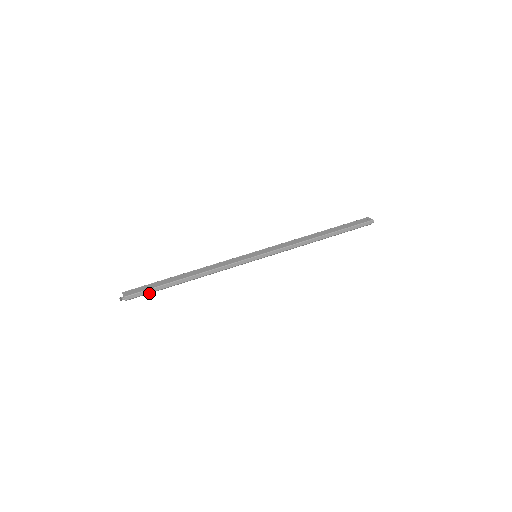
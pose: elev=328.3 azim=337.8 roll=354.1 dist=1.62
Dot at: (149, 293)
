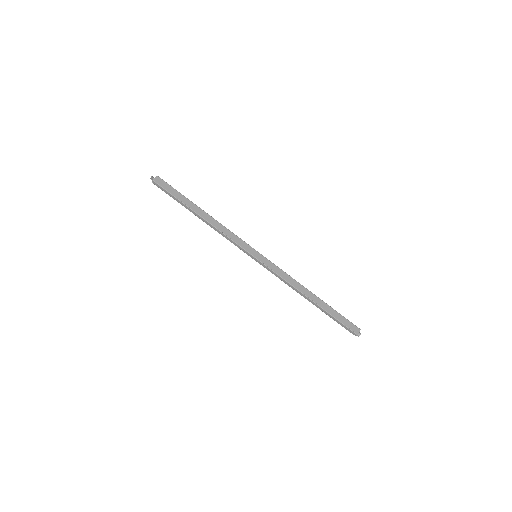
Dot at: (170, 195)
